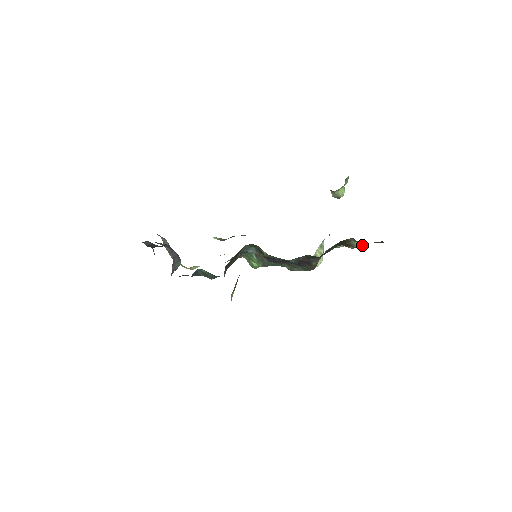
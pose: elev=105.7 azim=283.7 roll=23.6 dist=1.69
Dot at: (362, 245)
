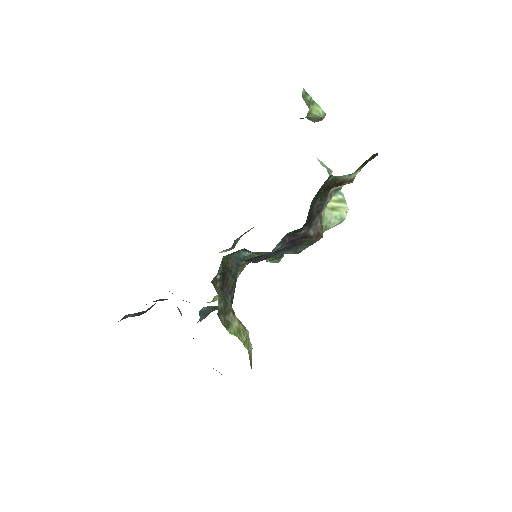
Dot at: (358, 172)
